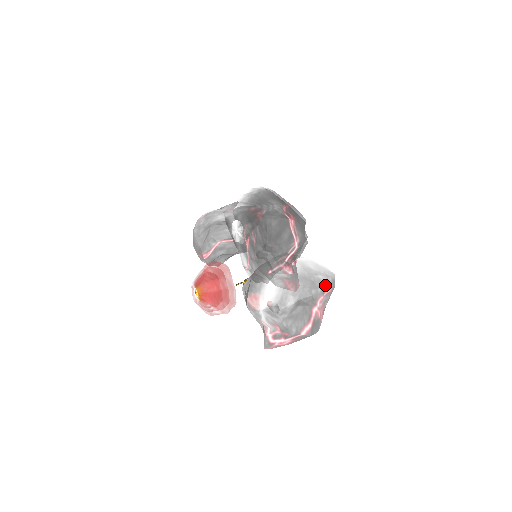
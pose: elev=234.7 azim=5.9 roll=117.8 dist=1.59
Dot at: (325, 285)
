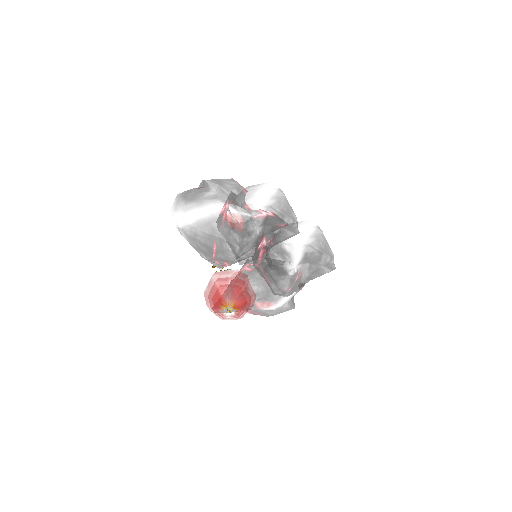
Dot at: occluded
